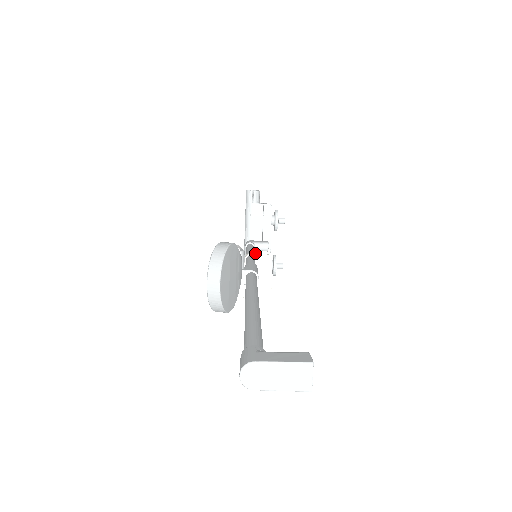
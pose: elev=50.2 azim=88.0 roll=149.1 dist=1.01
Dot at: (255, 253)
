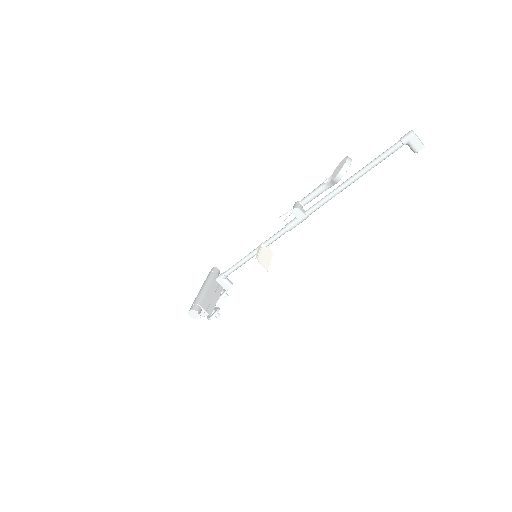
Dot at: occluded
